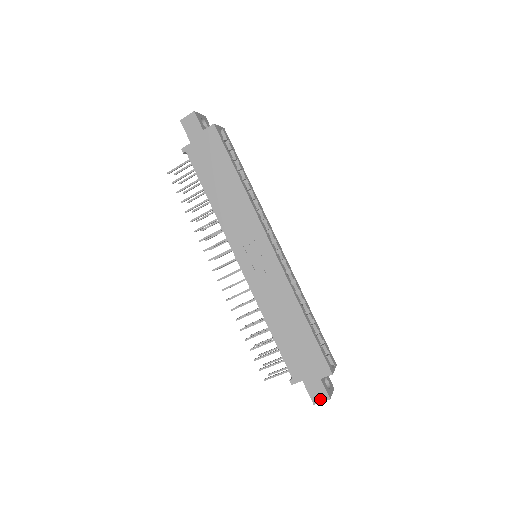
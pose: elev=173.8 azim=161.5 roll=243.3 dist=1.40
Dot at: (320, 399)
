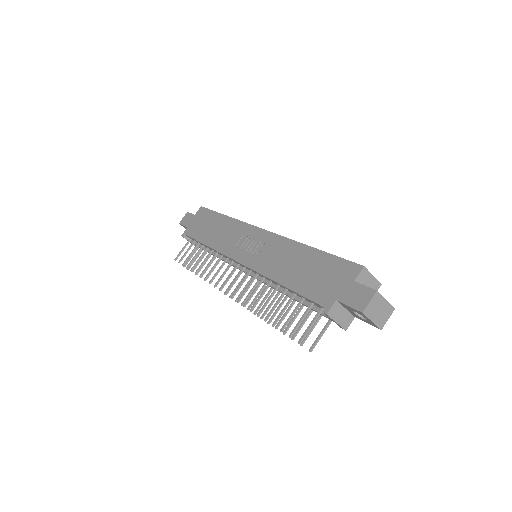
Dot at: (366, 300)
